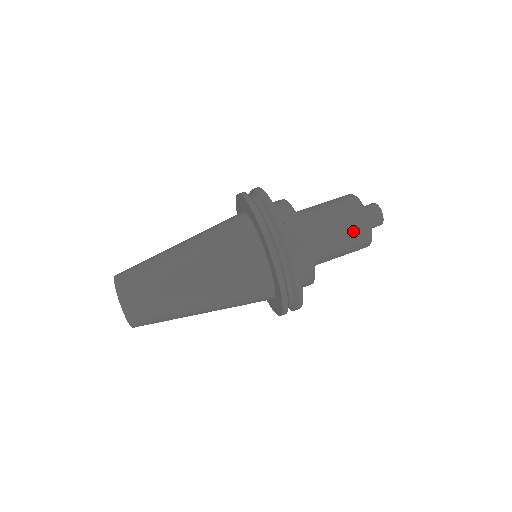
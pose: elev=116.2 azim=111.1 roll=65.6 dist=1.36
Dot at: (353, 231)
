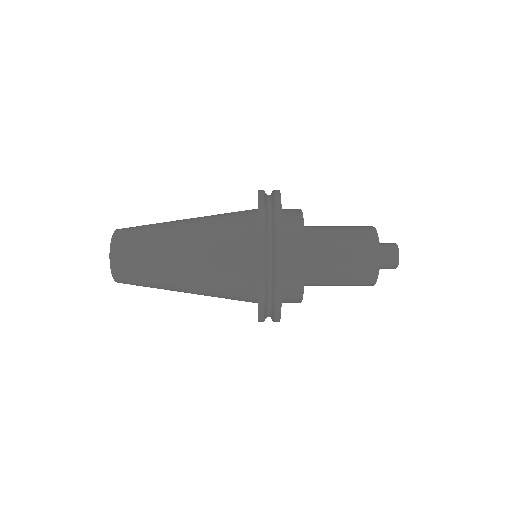
Dot at: (359, 262)
